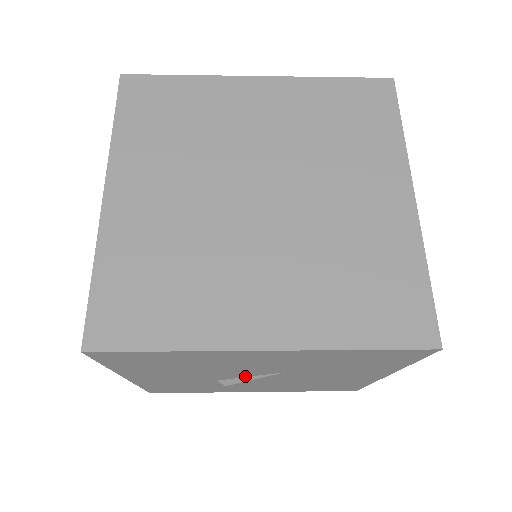
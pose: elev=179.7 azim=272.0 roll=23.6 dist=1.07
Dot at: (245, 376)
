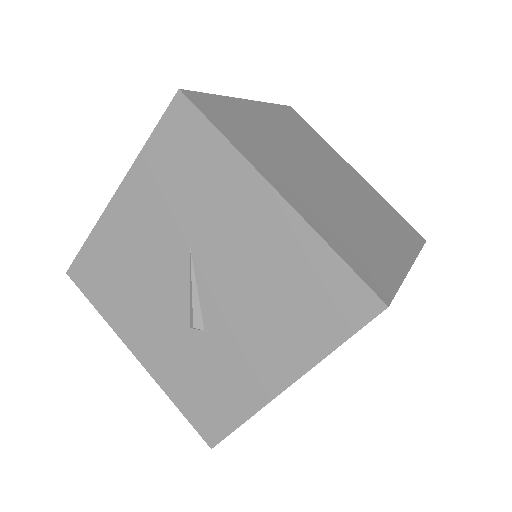
Dot at: (187, 291)
